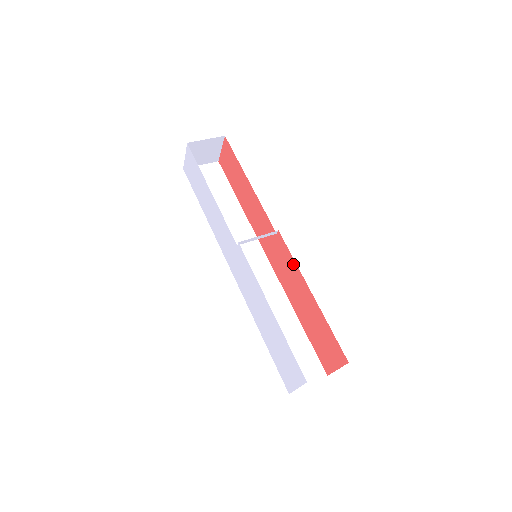
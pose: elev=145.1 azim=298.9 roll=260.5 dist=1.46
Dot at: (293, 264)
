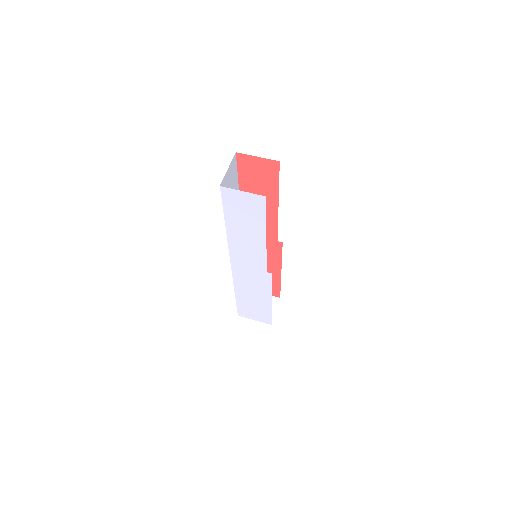
Dot at: (278, 258)
